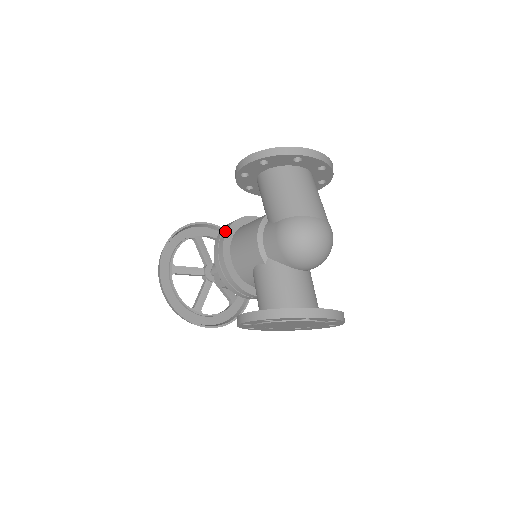
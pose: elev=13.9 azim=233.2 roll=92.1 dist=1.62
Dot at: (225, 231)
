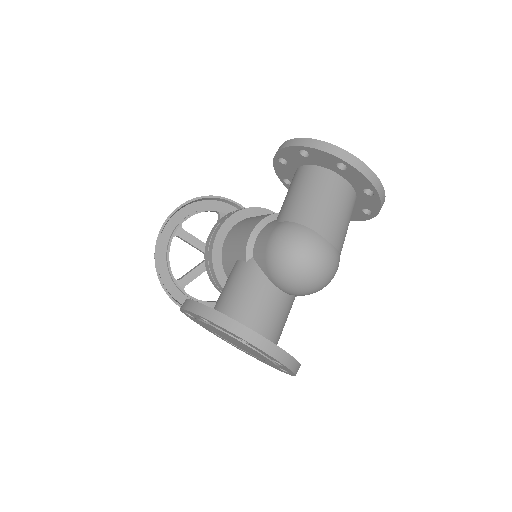
Dot at: (235, 212)
